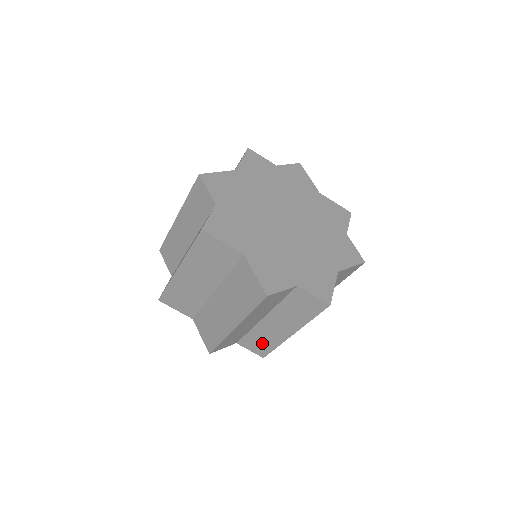
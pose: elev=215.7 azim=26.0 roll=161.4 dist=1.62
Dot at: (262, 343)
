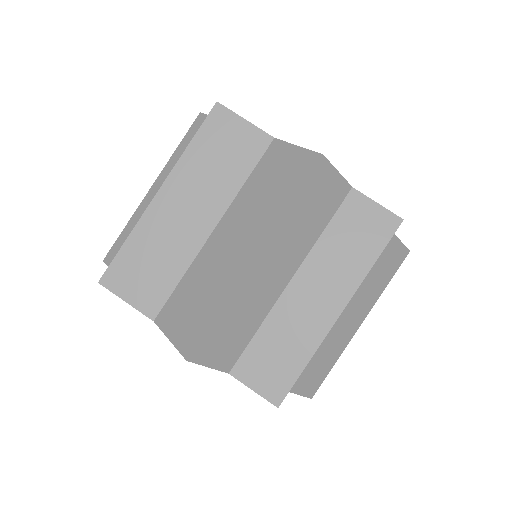
Dot at: (280, 358)
